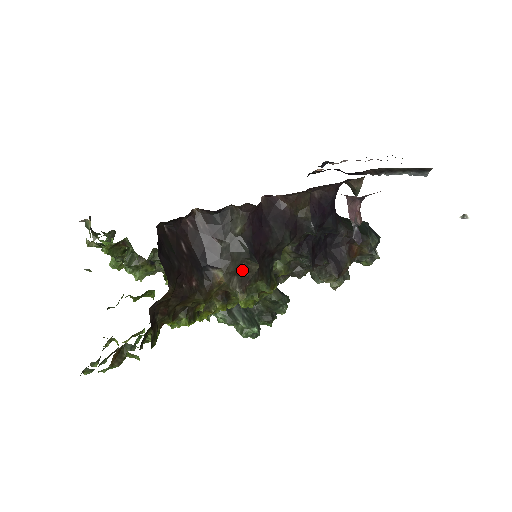
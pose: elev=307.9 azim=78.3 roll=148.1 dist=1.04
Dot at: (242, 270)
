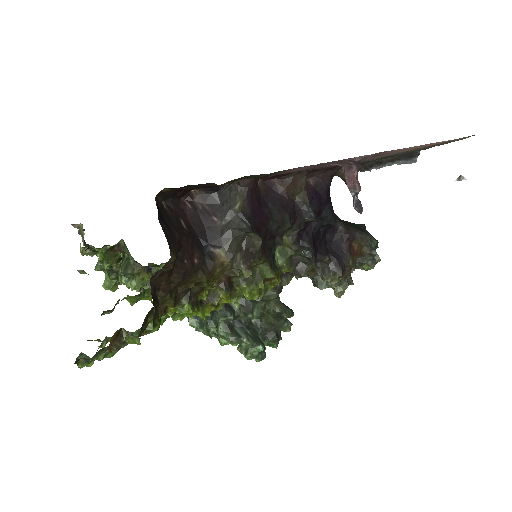
Dot at: (245, 245)
